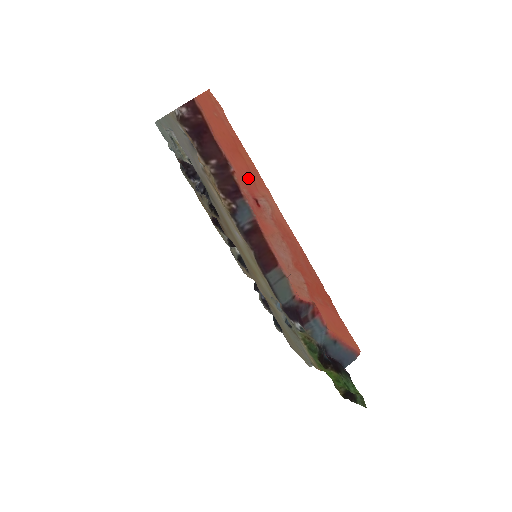
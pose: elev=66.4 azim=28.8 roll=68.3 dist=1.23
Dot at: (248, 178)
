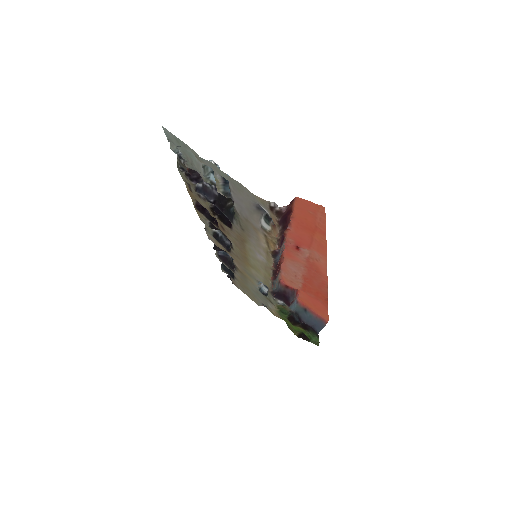
Dot at: (305, 240)
